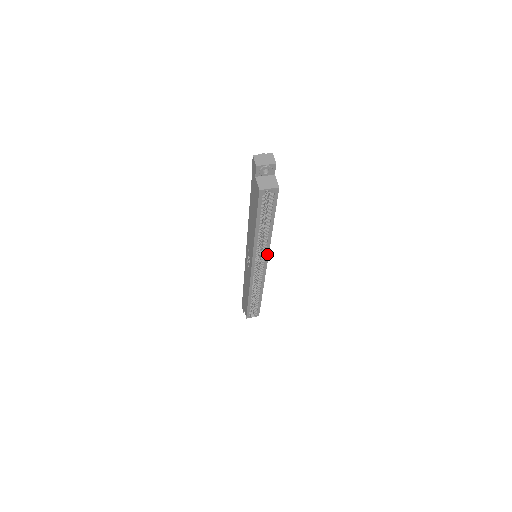
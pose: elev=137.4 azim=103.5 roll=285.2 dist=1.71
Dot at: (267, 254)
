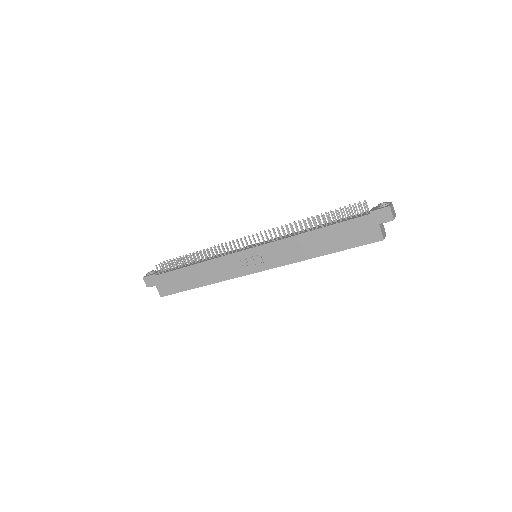
Dot at: occluded
